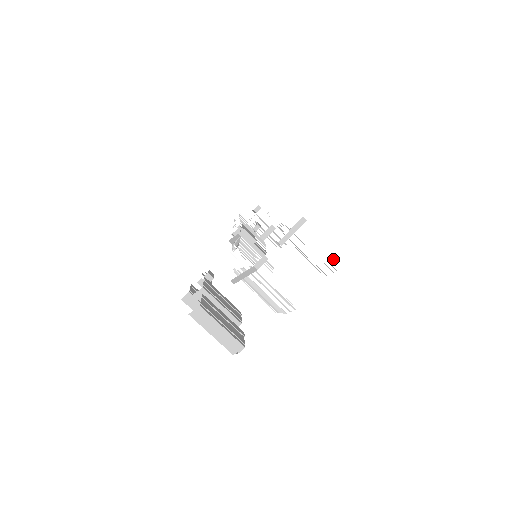
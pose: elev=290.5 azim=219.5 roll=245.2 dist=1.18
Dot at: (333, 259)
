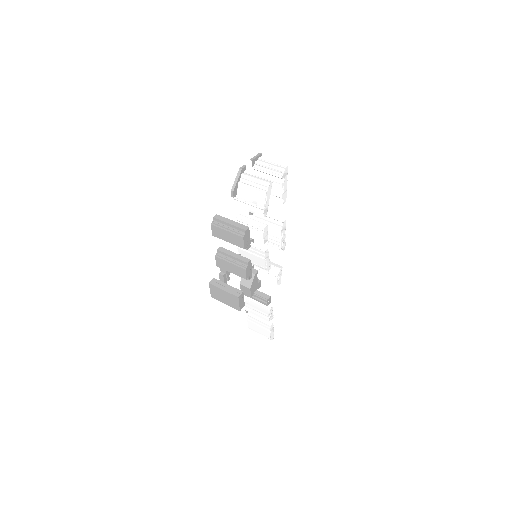
Dot at: (281, 164)
